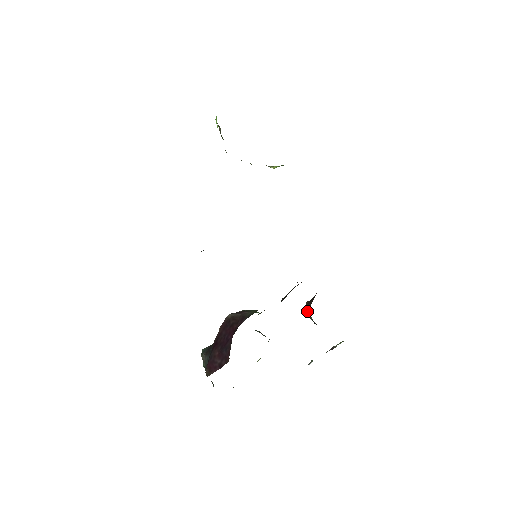
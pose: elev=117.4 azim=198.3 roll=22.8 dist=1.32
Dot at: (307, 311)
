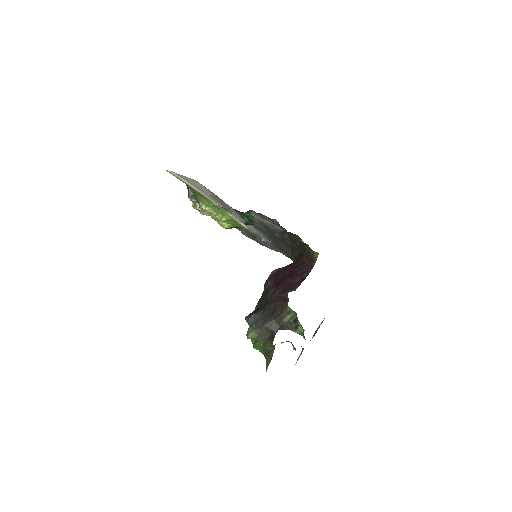
Dot at: occluded
